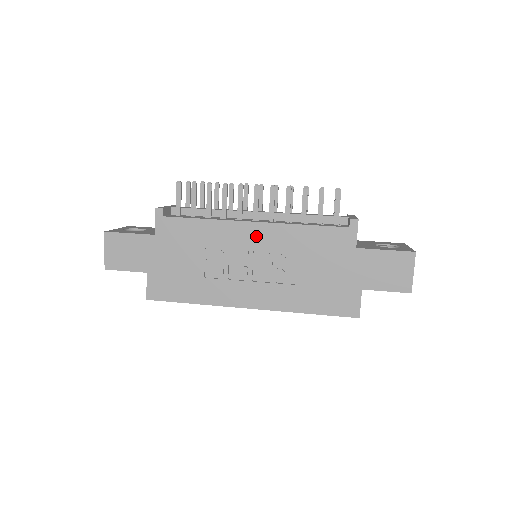
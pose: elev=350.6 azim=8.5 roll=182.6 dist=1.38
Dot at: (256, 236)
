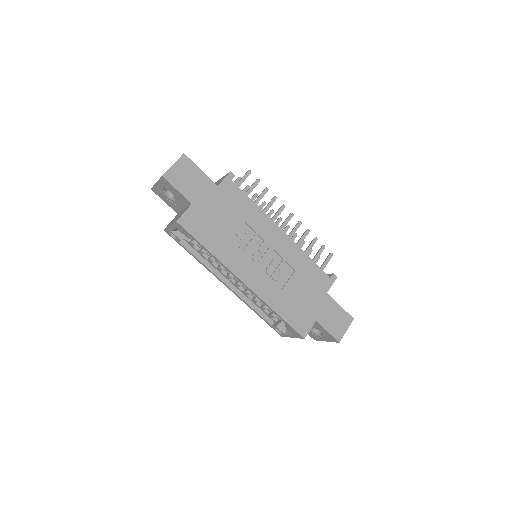
Dot at: (279, 241)
